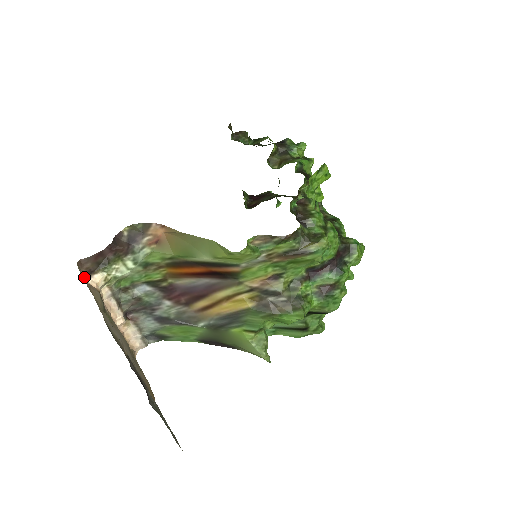
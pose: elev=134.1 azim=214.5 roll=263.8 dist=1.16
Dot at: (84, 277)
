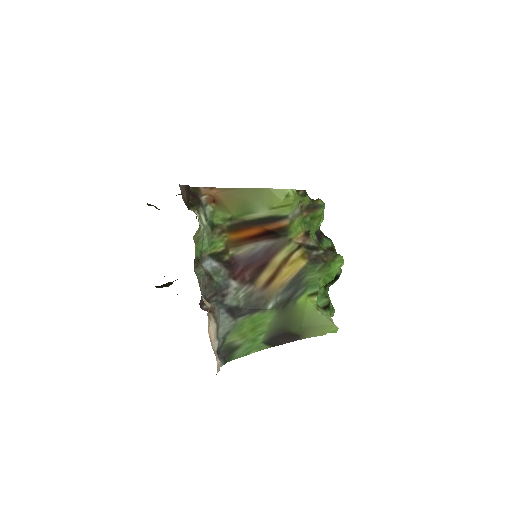
Dot at: occluded
